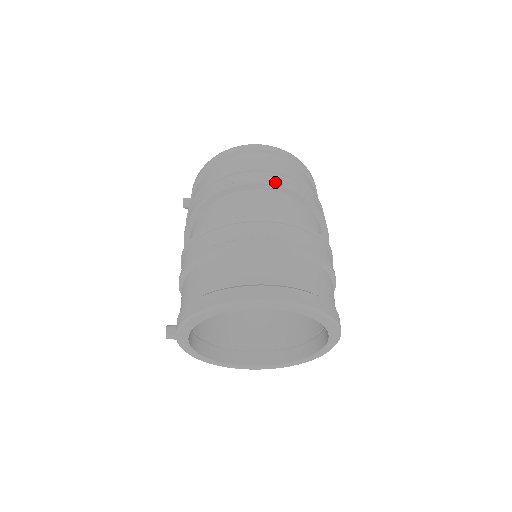
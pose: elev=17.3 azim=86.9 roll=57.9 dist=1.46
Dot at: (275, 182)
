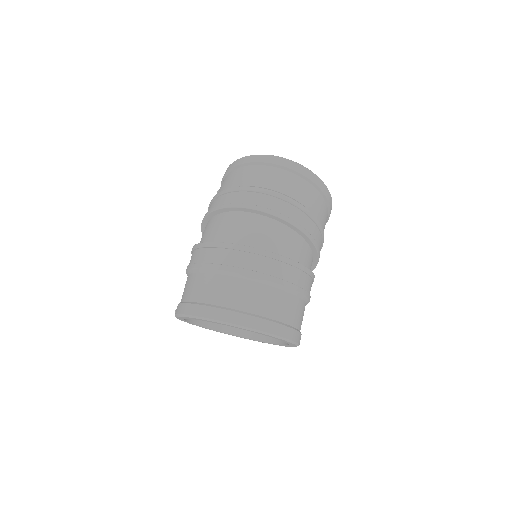
Dot at: (257, 206)
